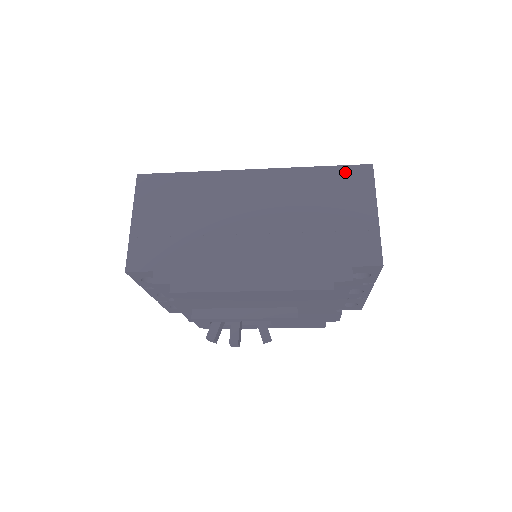
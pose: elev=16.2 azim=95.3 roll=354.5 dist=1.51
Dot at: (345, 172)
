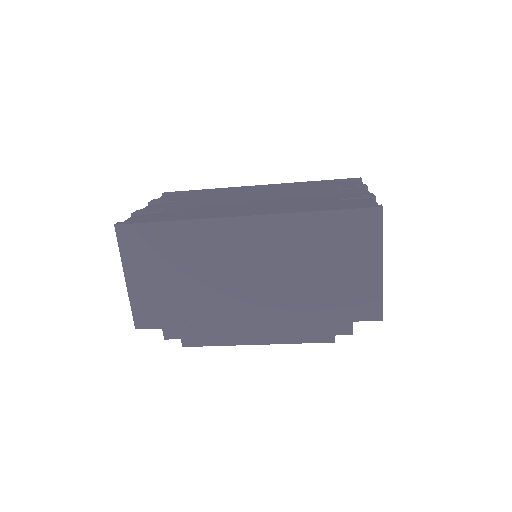
Dot at: (350, 218)
